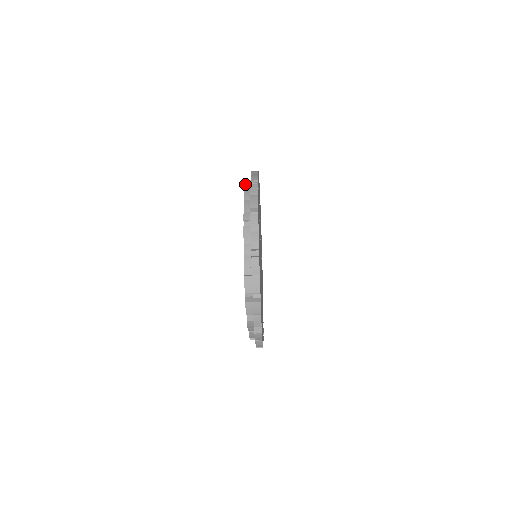
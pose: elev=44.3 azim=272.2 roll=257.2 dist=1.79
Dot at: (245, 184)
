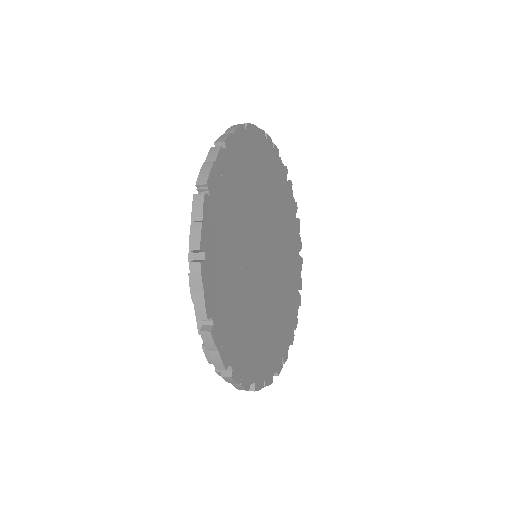
Dot at: occluded
